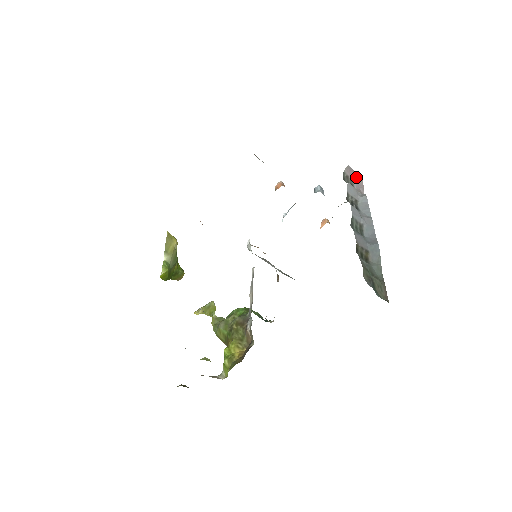
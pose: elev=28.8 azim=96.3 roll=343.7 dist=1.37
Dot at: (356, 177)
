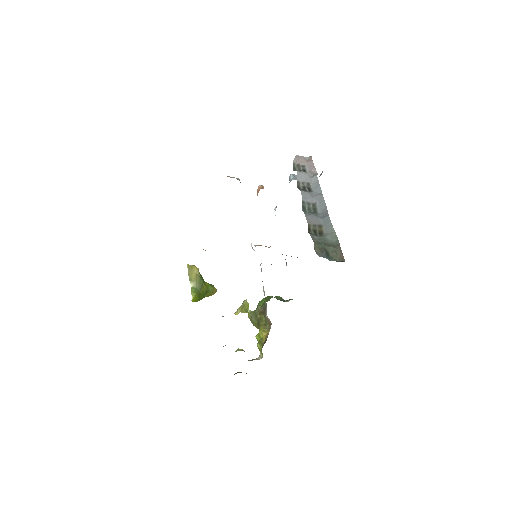
Dot at: (307, 161)
